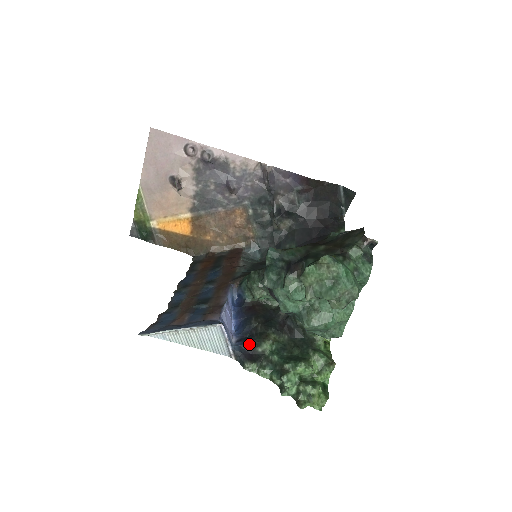
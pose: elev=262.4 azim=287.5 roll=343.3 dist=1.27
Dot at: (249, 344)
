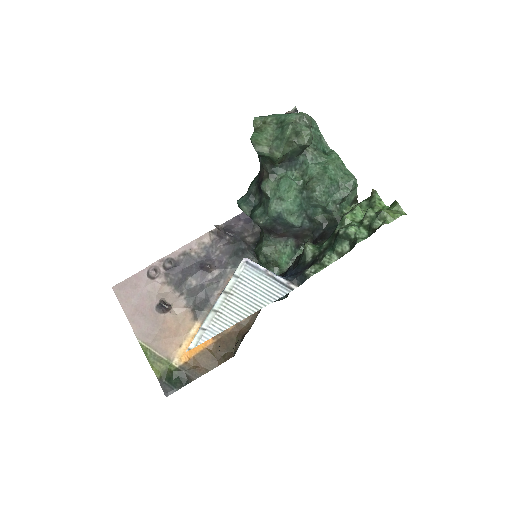
Dot at: (296, 268)
